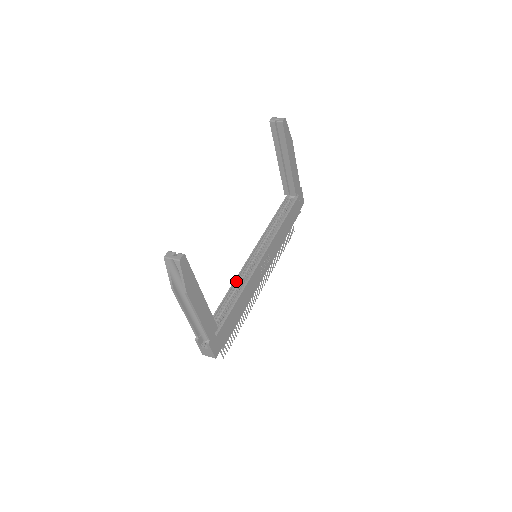
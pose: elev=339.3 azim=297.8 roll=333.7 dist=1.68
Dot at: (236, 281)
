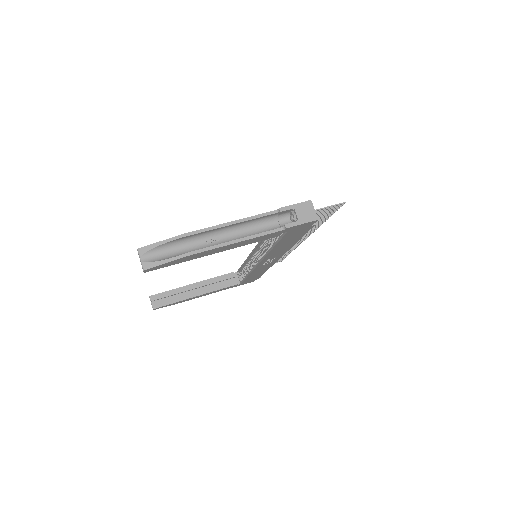
Dot at: (248, 259)
